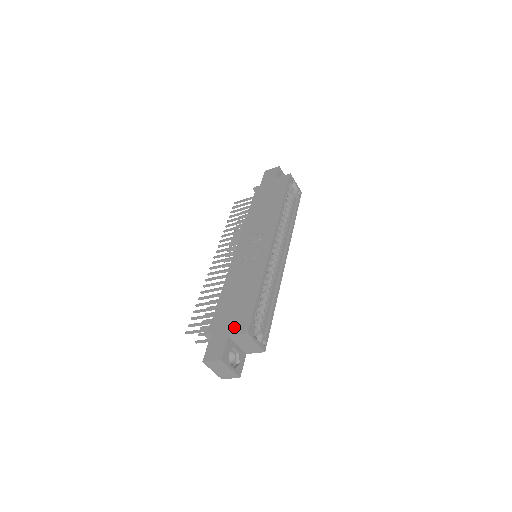
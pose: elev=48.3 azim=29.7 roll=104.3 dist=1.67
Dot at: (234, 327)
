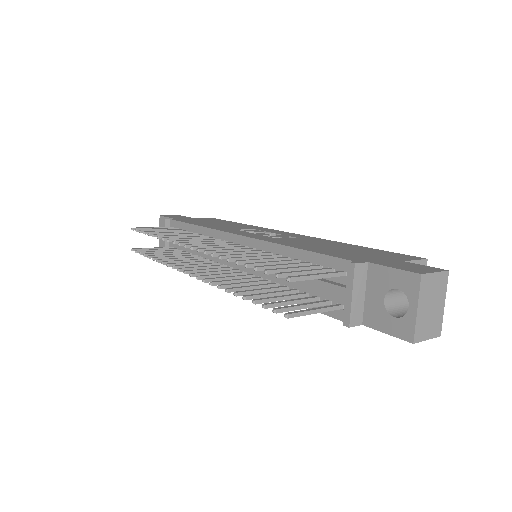
Dot at: (394, 257)
